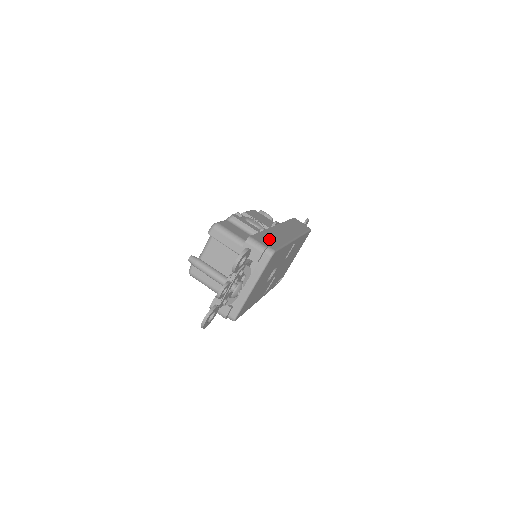
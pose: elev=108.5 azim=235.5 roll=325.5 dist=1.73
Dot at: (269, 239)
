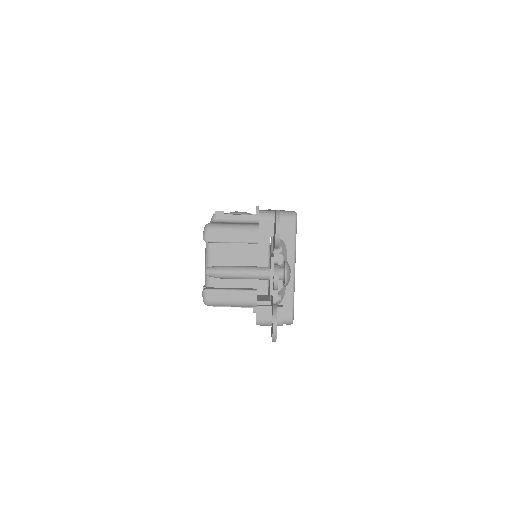
Dot at: occluded
